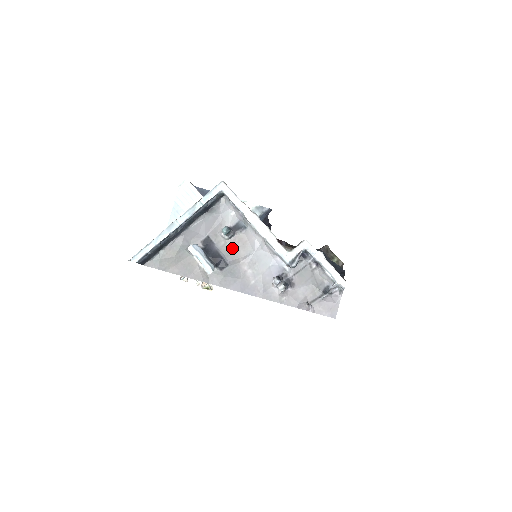
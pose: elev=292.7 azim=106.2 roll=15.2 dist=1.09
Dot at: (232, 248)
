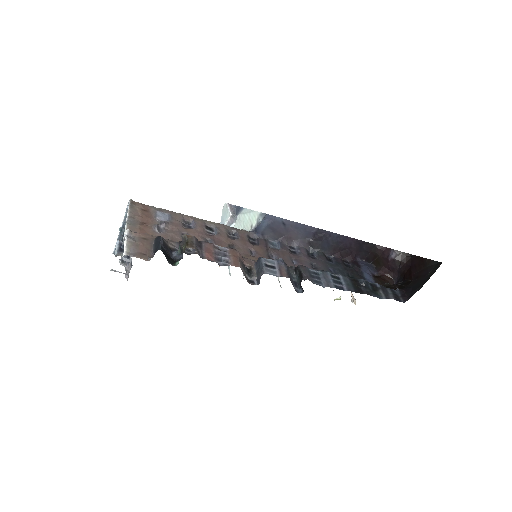
Dot at: occluded
